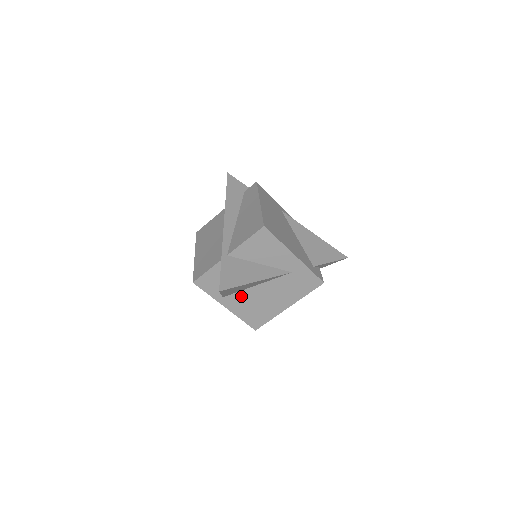
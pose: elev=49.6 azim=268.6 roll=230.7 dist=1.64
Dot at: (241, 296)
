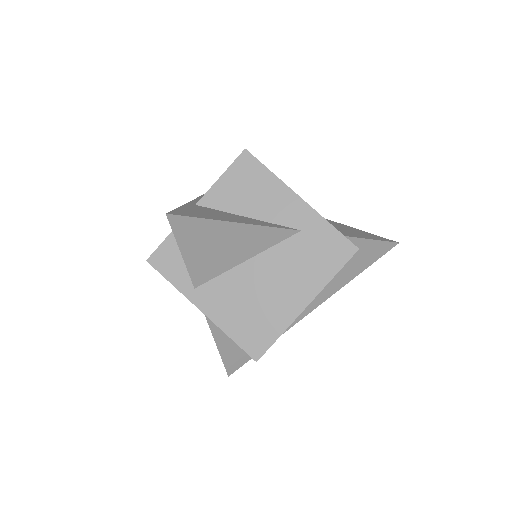
Dot at: (224, 285)
